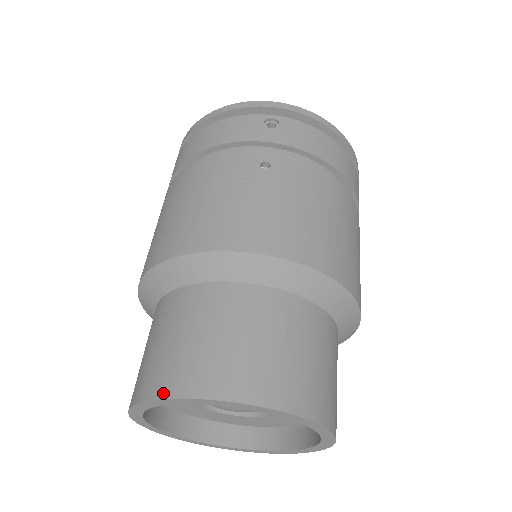
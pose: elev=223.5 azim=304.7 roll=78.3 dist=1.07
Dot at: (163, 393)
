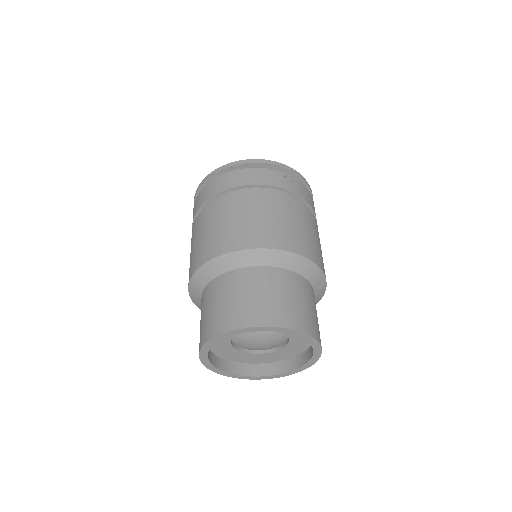
Dot at: (255, 324)
